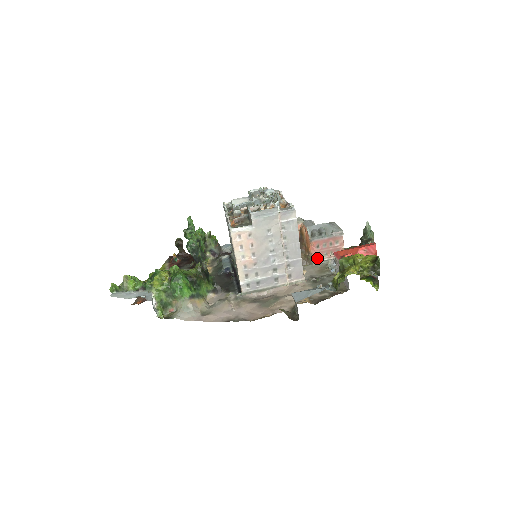
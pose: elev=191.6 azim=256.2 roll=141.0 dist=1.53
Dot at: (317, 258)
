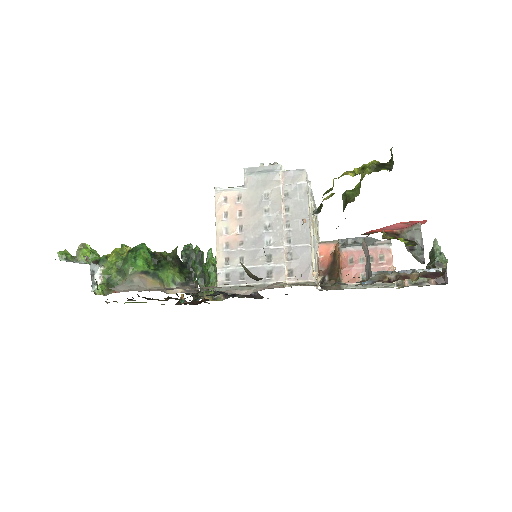
Dot at: (349, 280)
